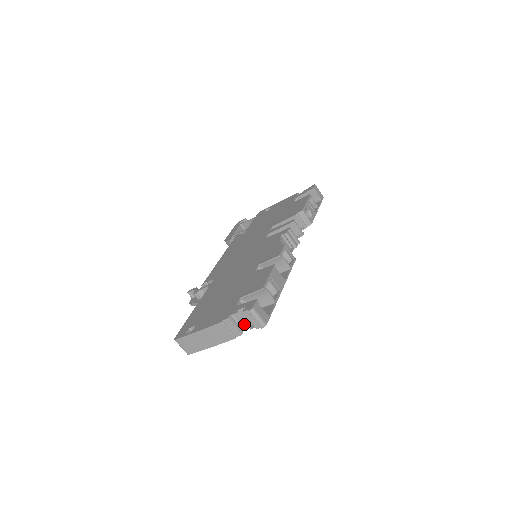
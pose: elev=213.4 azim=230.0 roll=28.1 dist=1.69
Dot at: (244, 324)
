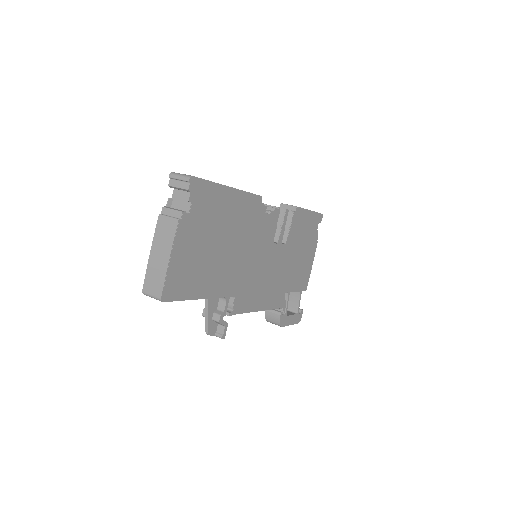
Dot at: (185, 207)
